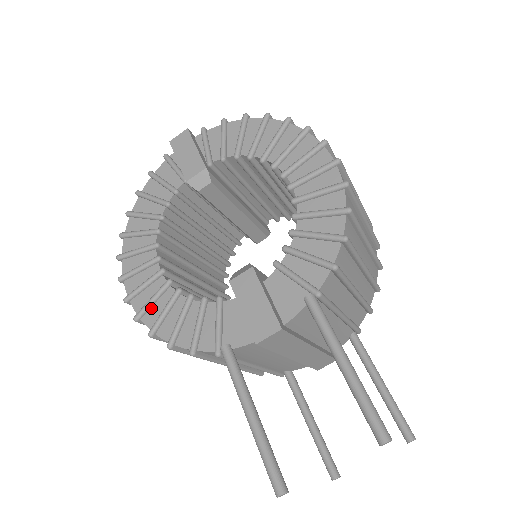
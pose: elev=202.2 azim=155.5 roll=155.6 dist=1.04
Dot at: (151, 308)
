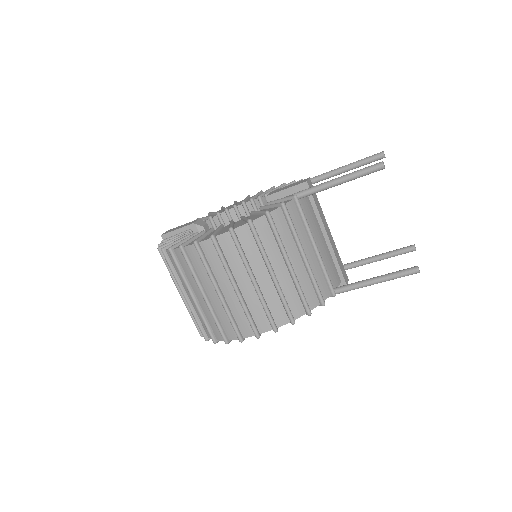
Dot at: (234, 226)
